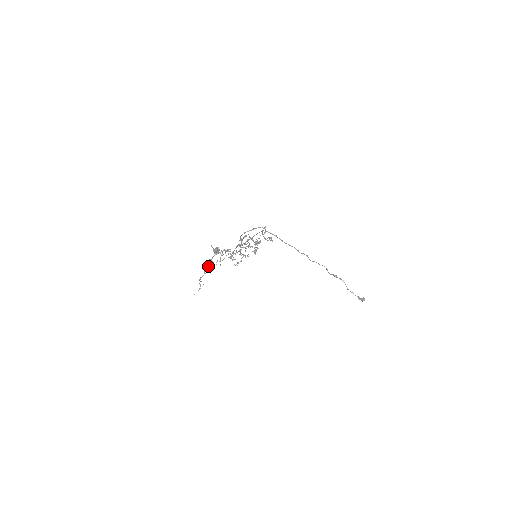
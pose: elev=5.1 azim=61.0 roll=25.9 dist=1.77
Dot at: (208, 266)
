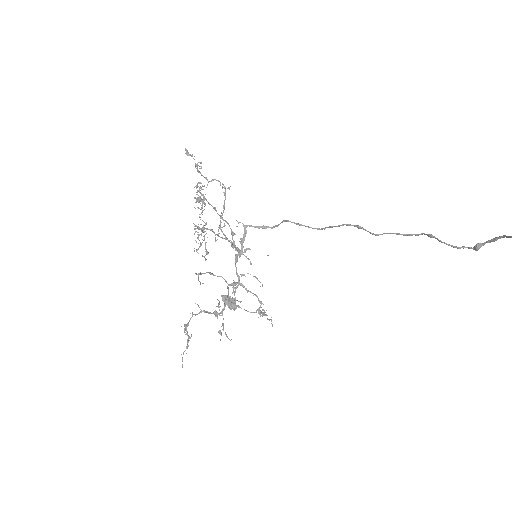
Dot at: (204, 311)
